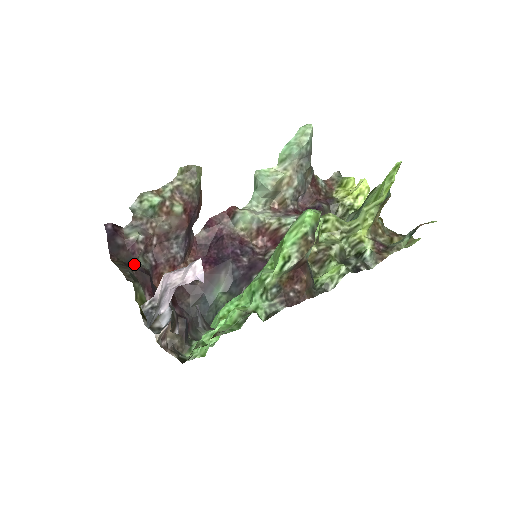
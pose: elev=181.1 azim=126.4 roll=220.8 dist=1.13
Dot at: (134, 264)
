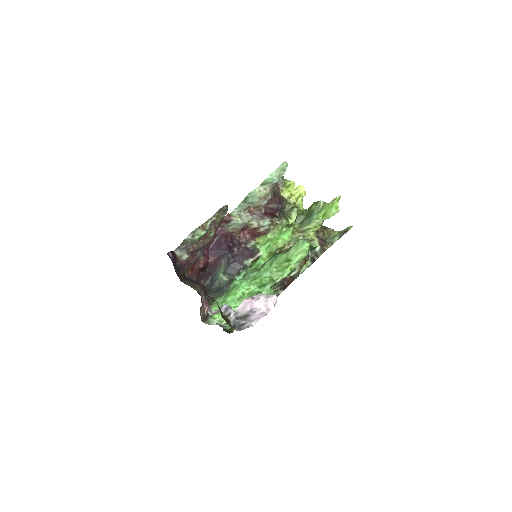
Dot at: (185, 275)
